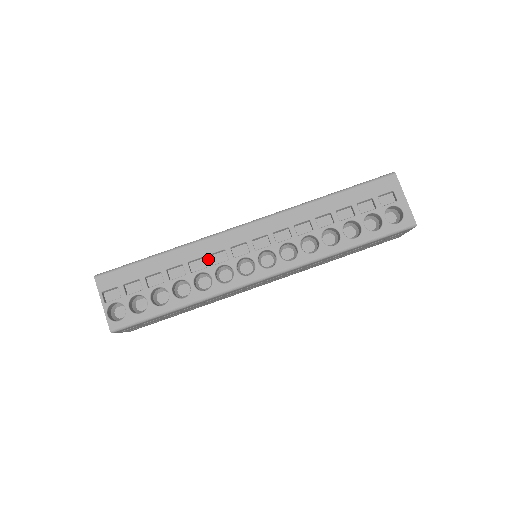
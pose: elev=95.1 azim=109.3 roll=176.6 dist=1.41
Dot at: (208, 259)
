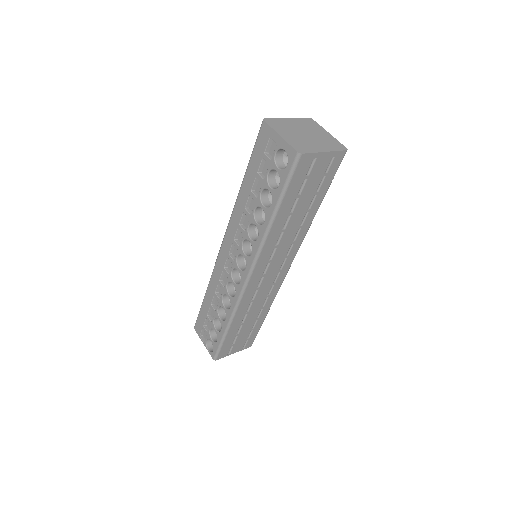
Dot at: (220, 284)
